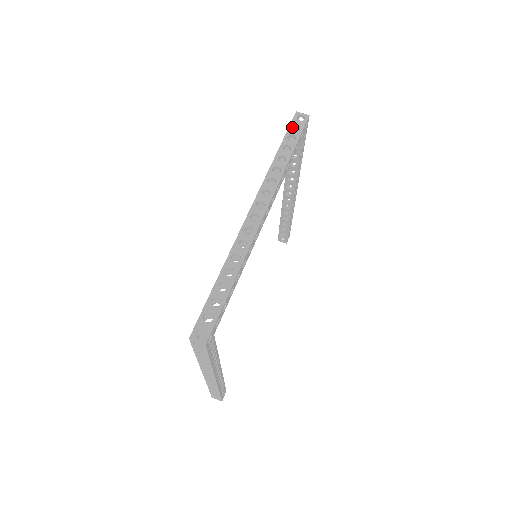
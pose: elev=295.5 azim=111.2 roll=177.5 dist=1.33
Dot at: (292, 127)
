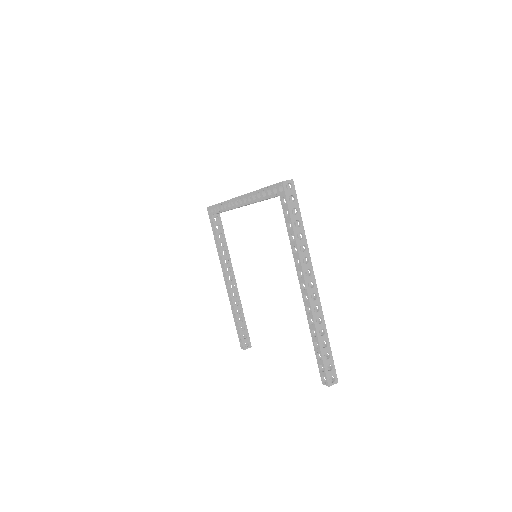
Dot at: occluded
